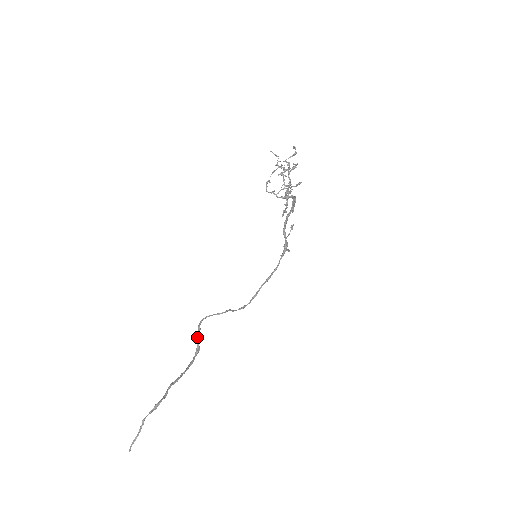
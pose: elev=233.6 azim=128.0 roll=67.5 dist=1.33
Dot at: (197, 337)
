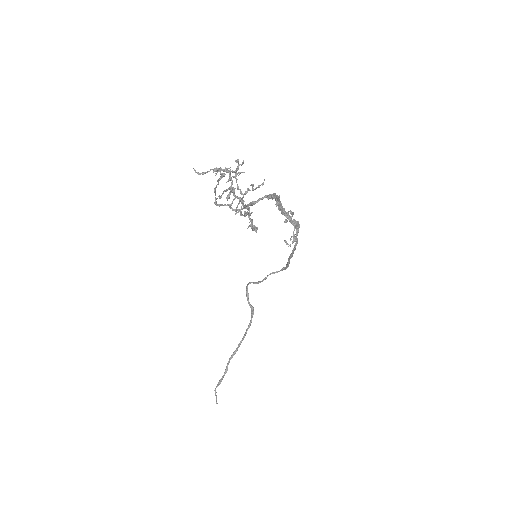
Dot at: occluded
